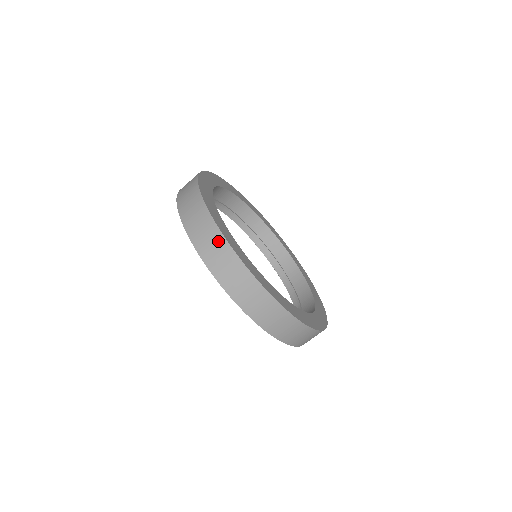
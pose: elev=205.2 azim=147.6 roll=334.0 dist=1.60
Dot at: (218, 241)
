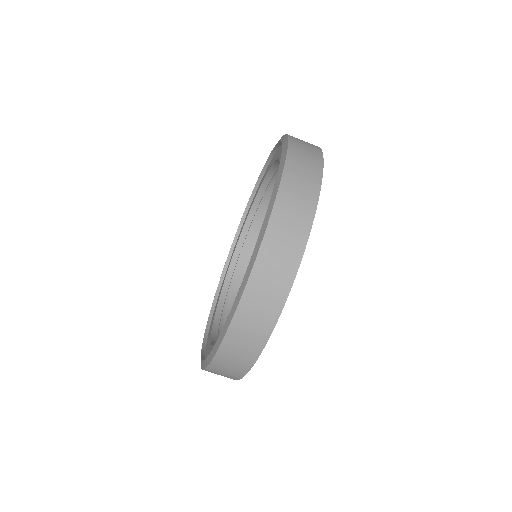
Dot at: (257, 341)
